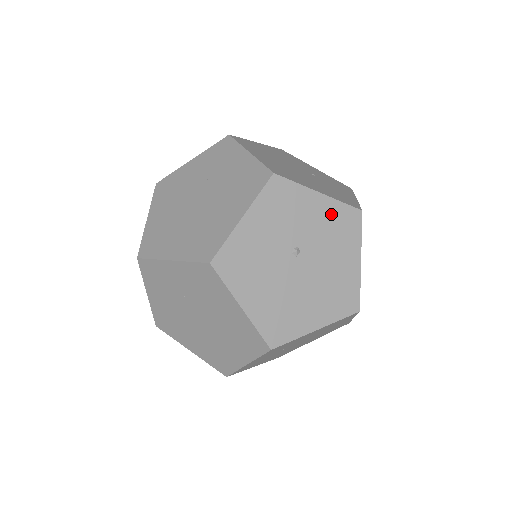
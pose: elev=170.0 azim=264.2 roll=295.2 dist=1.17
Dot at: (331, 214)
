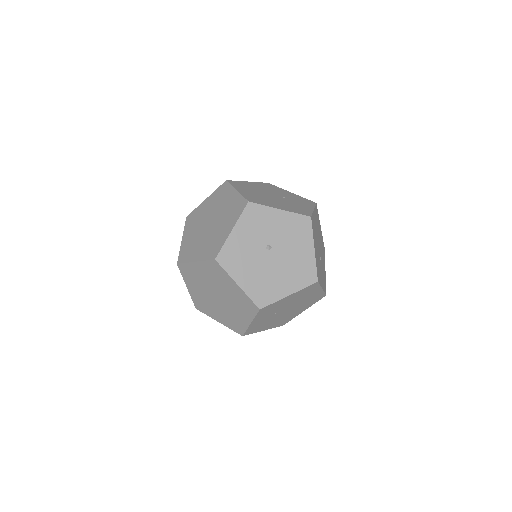
Dot at: (290, 222)
